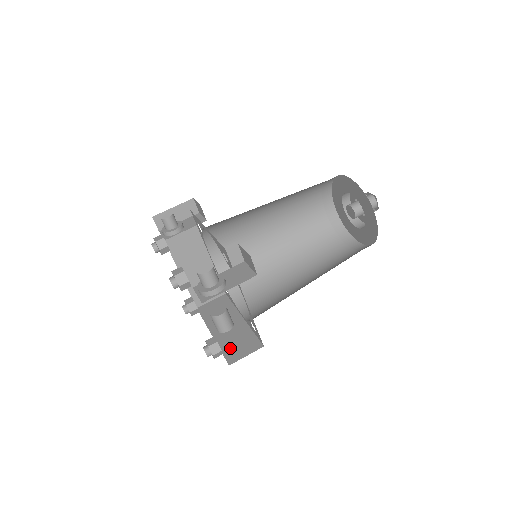
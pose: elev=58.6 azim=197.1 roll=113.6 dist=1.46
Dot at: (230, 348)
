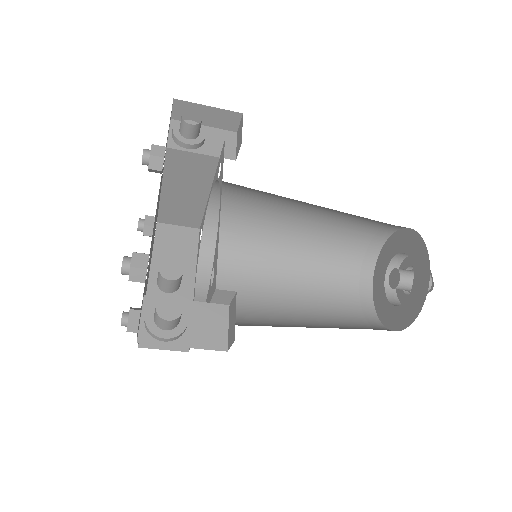
Dot at: occluded
